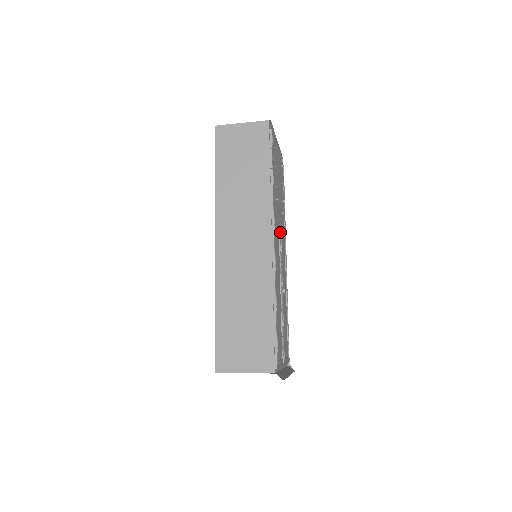
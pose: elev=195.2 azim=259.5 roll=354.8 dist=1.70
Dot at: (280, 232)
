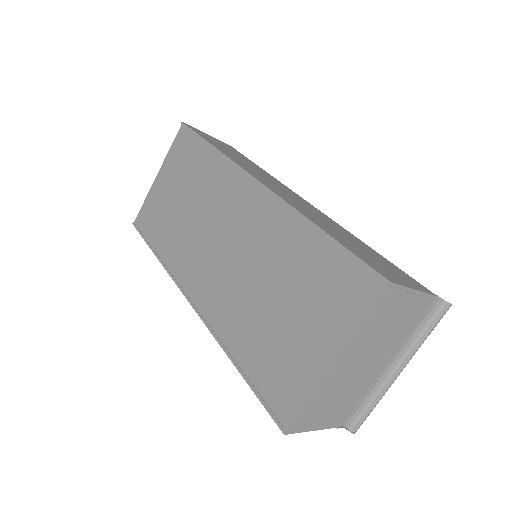
Dot at: occluded
